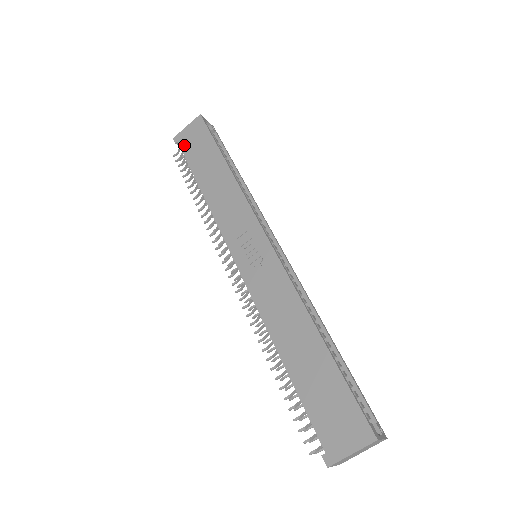
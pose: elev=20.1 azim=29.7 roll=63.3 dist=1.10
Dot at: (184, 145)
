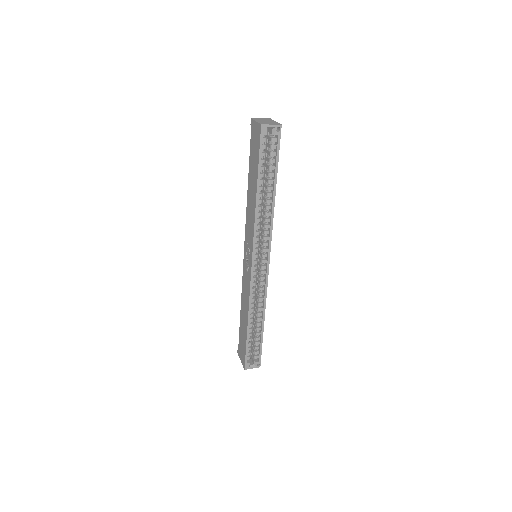
Dot at: (252, 137)
